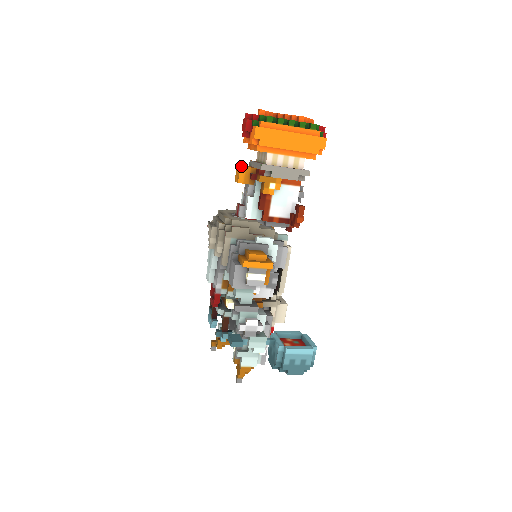
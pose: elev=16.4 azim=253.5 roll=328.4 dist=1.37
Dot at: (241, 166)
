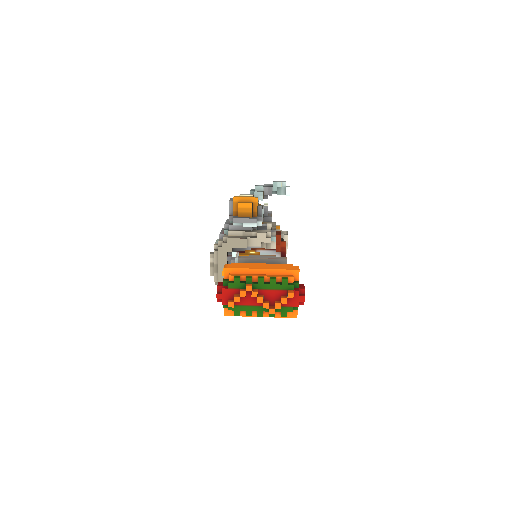
Dot at: occluded
